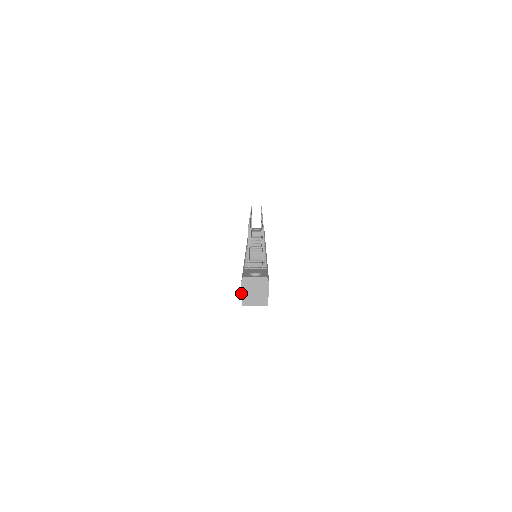
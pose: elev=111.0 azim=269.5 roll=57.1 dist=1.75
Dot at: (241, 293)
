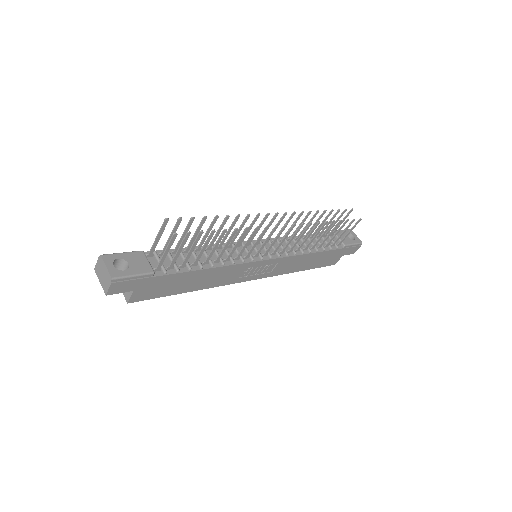
Dot at: (95, 266)
